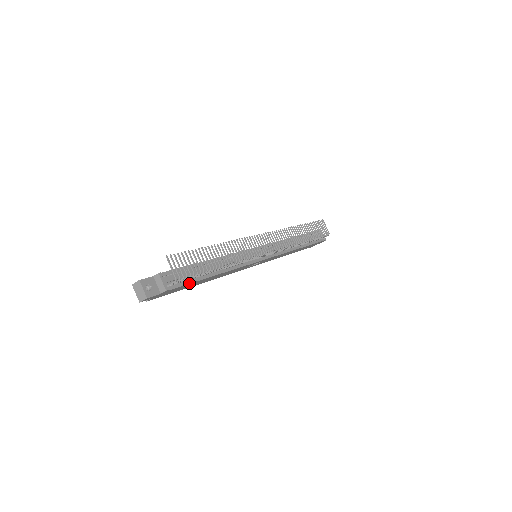
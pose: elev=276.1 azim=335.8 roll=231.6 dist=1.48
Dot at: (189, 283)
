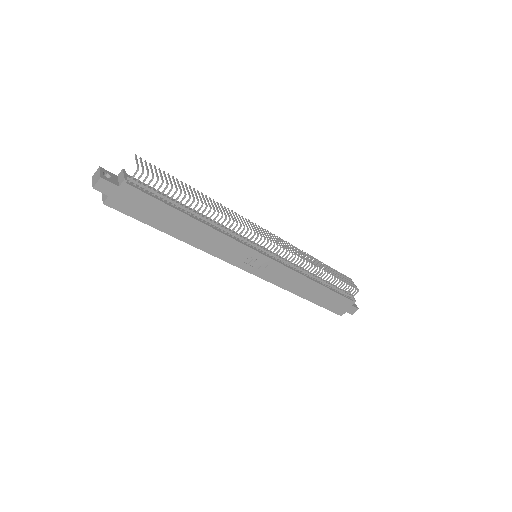
Dot at: (157, 199)
